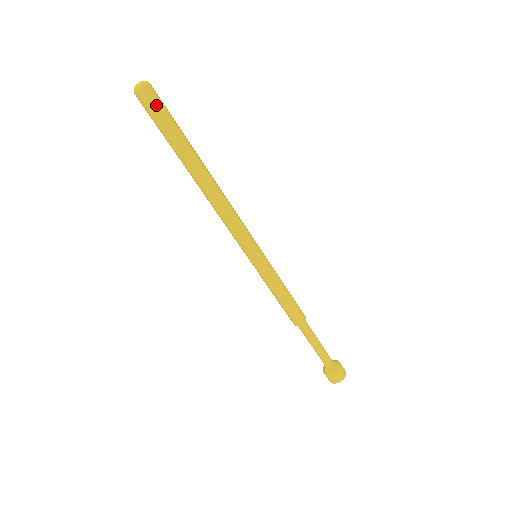
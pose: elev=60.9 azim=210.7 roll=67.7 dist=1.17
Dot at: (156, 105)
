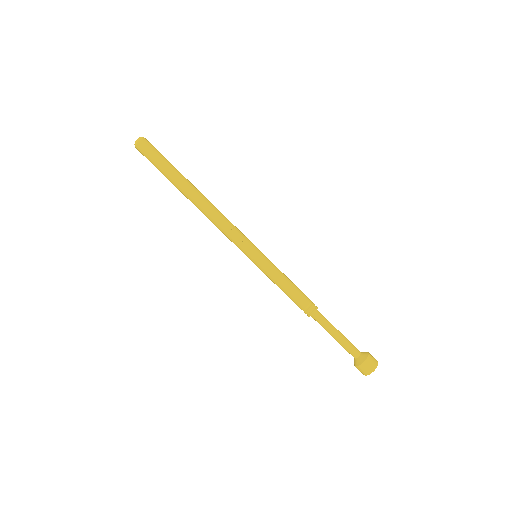
Dot at: (154, 148)
